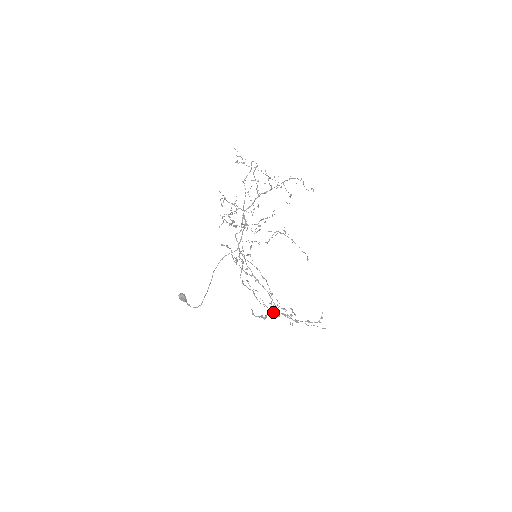
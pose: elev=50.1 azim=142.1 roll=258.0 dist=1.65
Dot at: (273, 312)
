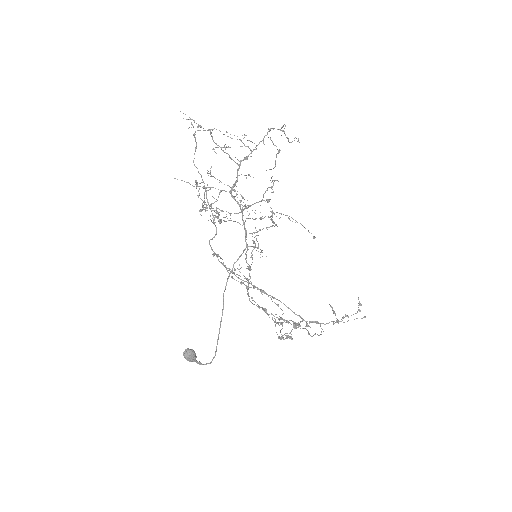
Dot at: (298, 325)
